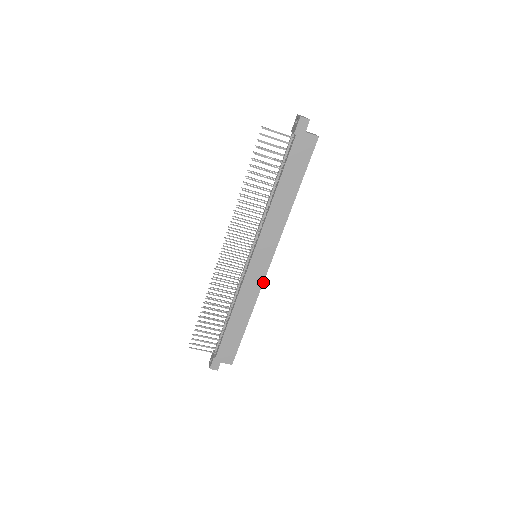
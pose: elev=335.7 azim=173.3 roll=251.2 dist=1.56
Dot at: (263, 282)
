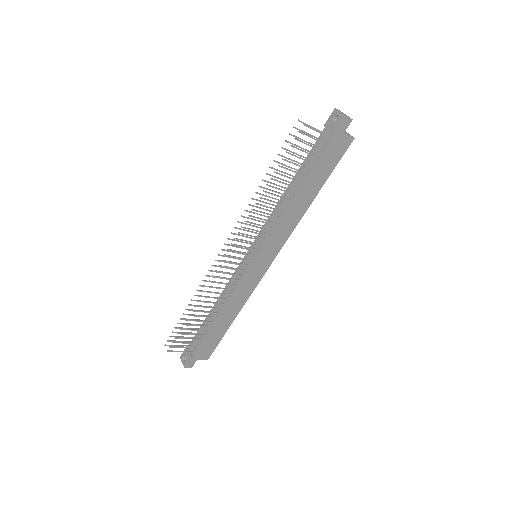
Dot at: occluded
